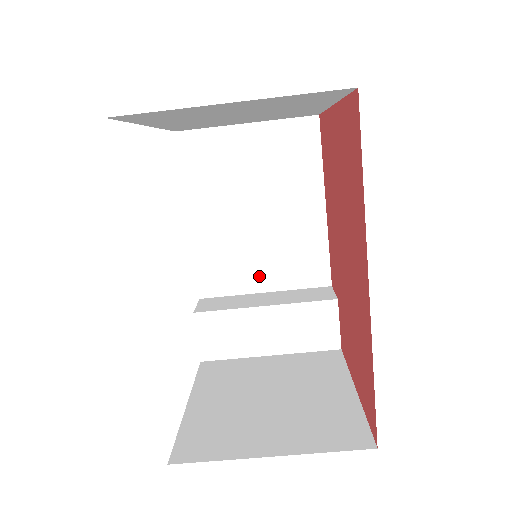
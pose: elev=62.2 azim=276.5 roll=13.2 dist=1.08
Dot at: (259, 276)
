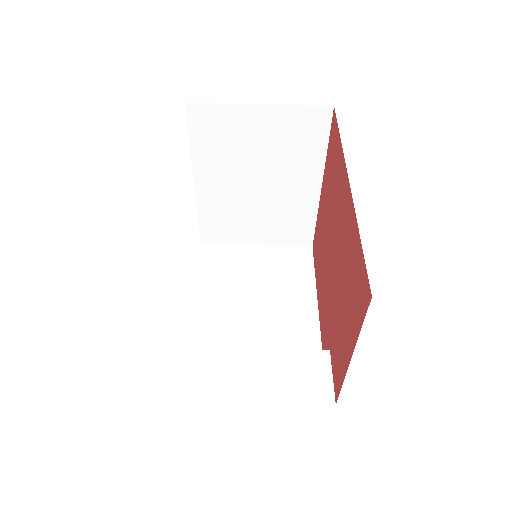
Dot at: occluded
